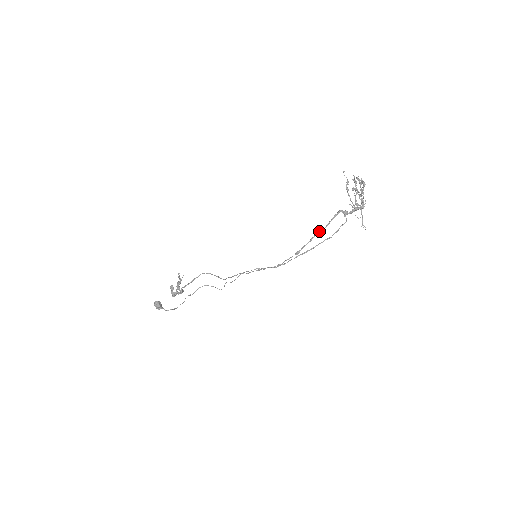
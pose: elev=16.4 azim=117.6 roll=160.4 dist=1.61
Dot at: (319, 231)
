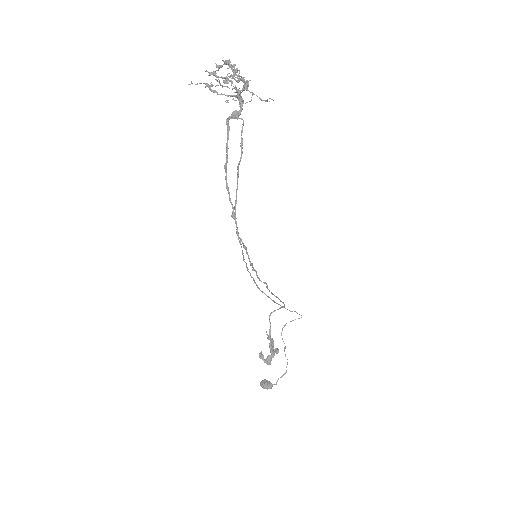
Dot at: (224, 168)
